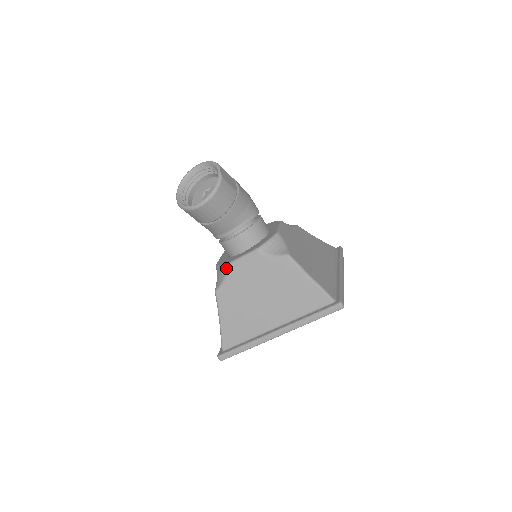
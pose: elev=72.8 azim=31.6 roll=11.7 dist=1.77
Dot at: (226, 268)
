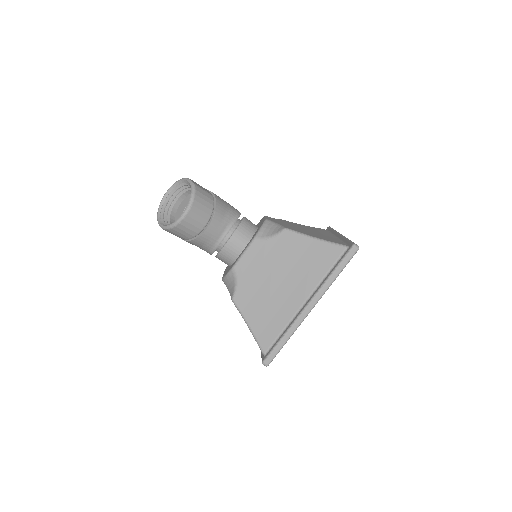
Dot at: (233, 272)
